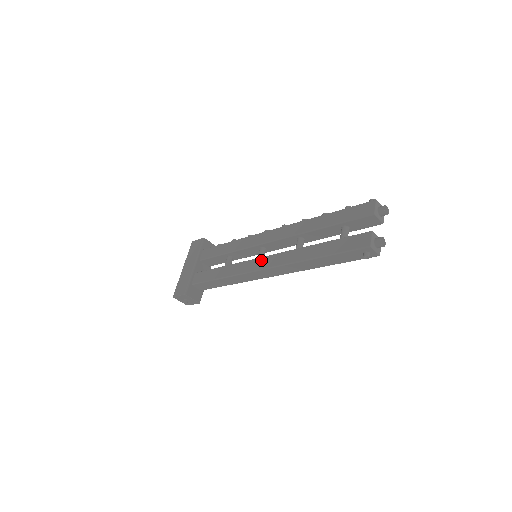
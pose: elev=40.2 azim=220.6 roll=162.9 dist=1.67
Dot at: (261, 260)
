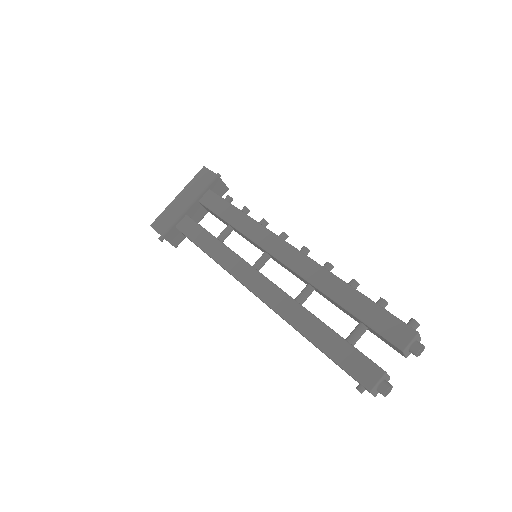
Dot at: (255, 276)
